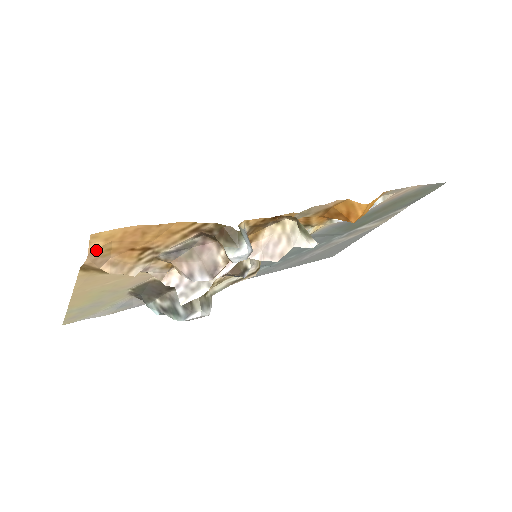
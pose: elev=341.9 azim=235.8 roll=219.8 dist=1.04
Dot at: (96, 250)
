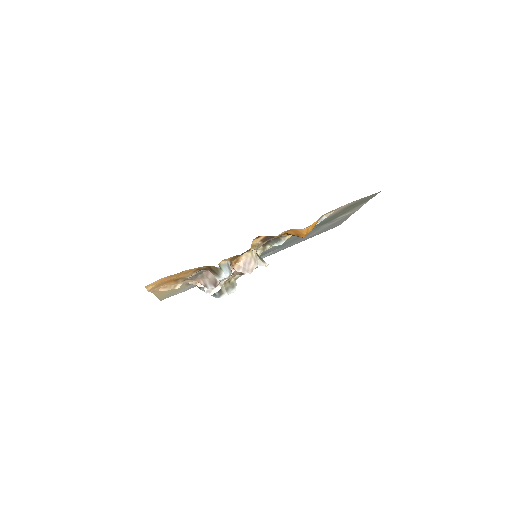
Dot at: (151, 289)
